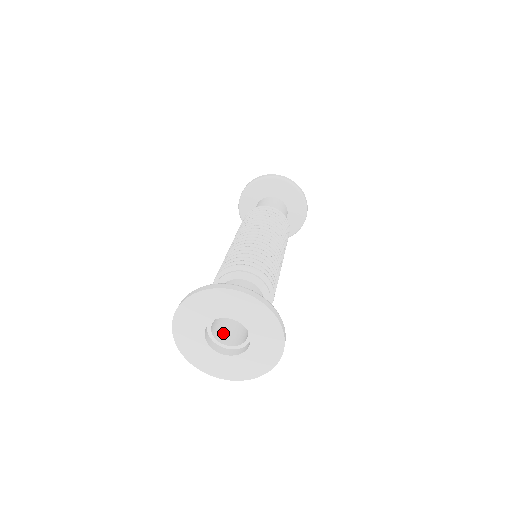
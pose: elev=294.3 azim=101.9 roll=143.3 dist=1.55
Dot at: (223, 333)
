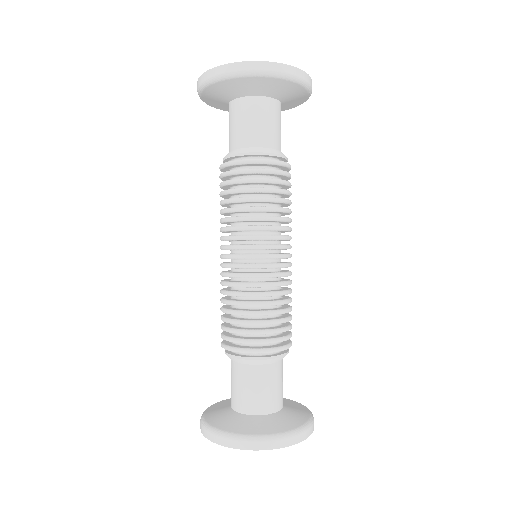
Dot at: occluded
